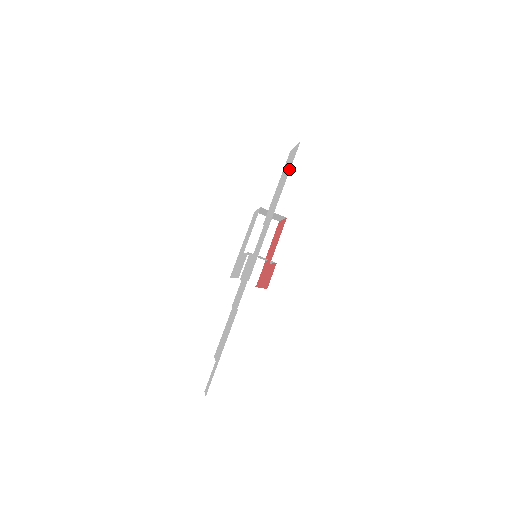
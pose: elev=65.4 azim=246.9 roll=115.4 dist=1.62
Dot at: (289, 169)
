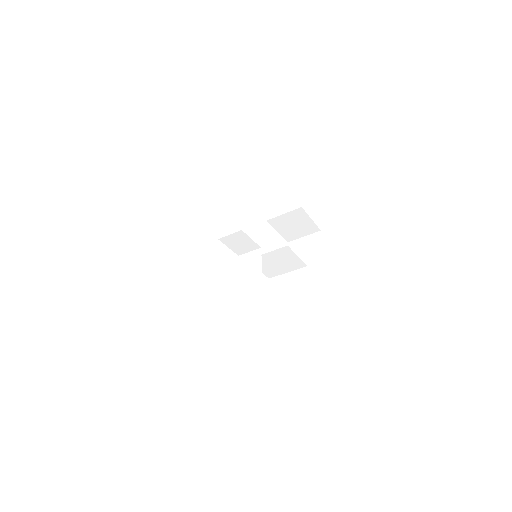
Dot at: occluded
